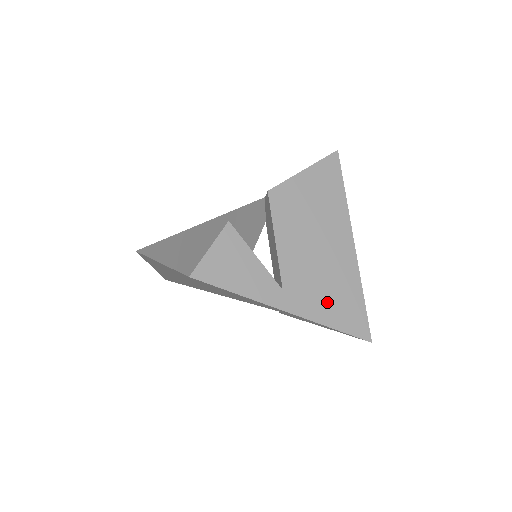
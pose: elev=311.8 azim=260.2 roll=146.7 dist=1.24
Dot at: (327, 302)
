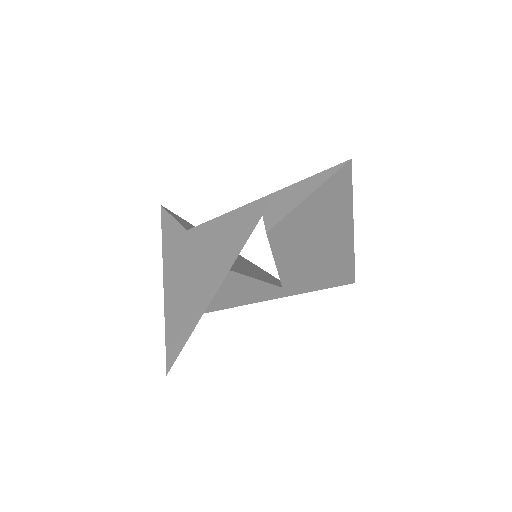
Dot at: (321, 278)
